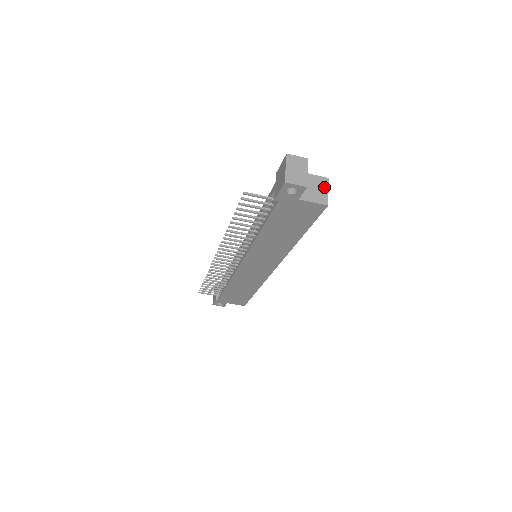
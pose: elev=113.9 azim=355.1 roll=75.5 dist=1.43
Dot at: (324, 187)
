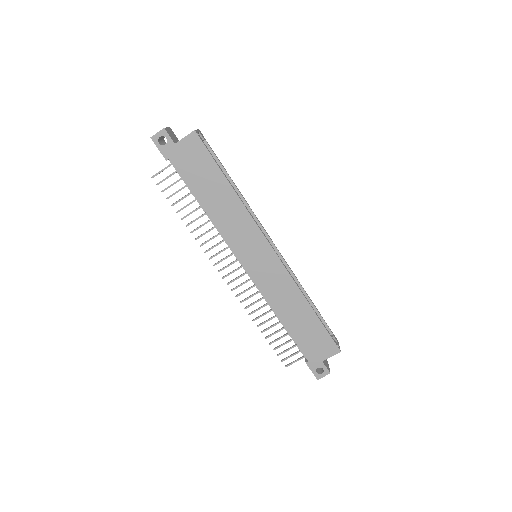
Dot at: occluded
